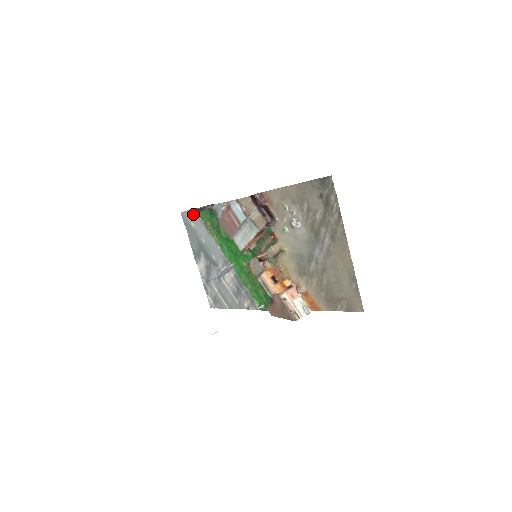
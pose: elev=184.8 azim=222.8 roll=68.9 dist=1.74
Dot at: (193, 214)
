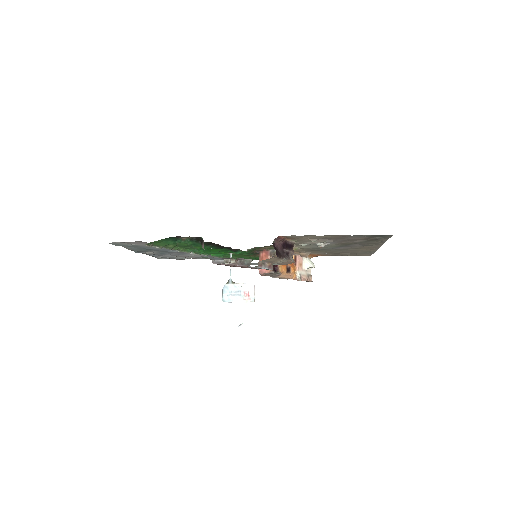
Dot at: (137, 243)
